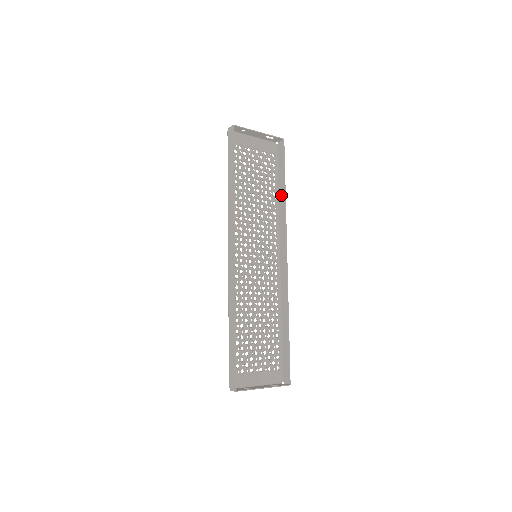
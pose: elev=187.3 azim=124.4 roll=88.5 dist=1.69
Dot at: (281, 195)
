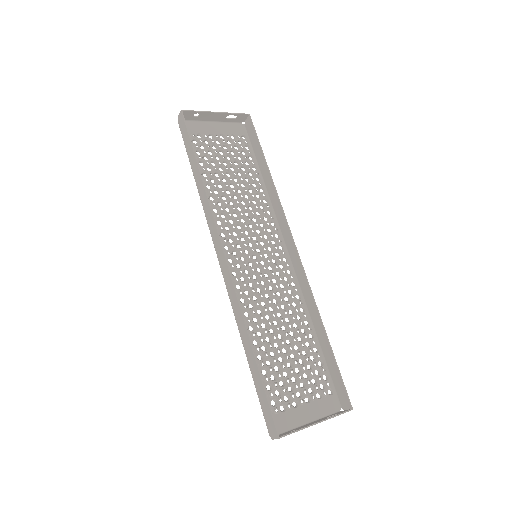
Dot at: (266, 178)
